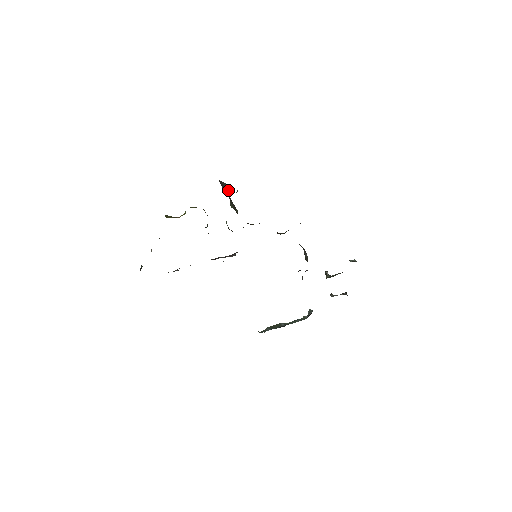
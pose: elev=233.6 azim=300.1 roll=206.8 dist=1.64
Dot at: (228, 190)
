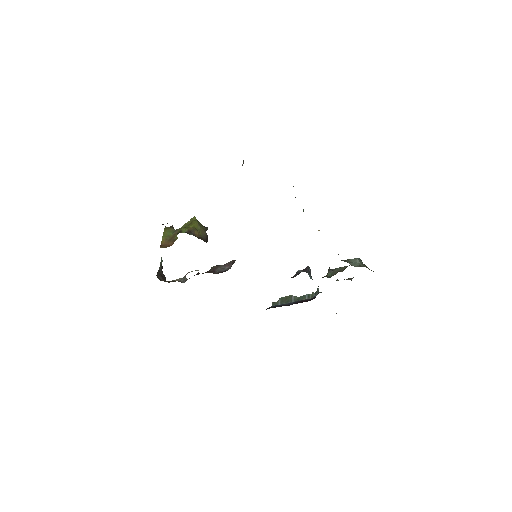
Dot at: occluded
